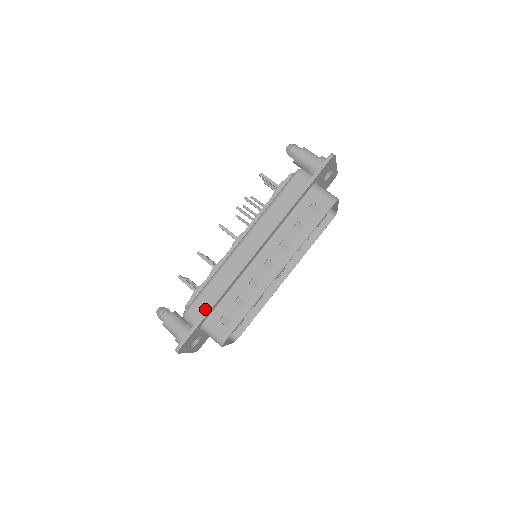
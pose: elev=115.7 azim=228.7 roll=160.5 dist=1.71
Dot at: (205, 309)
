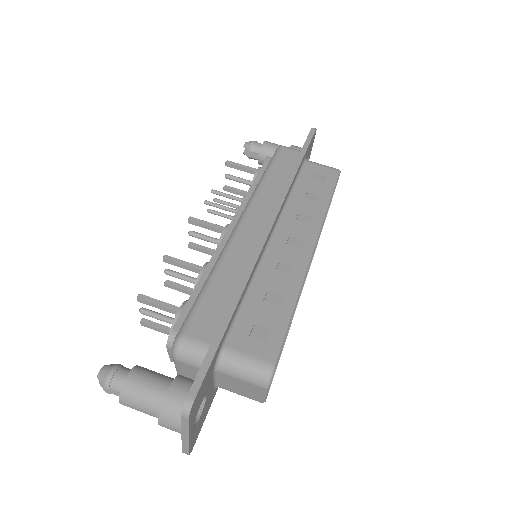
Dot at: (218, 320)
